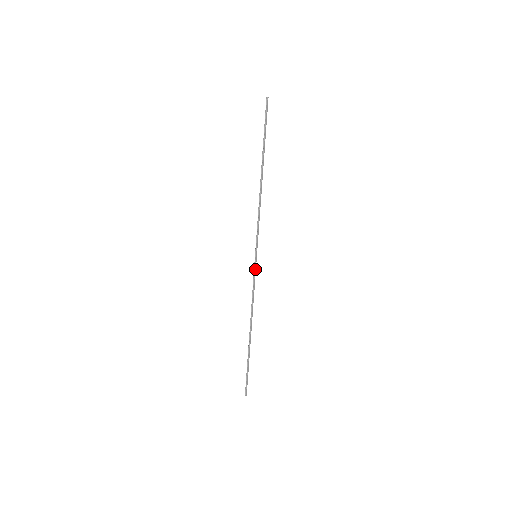
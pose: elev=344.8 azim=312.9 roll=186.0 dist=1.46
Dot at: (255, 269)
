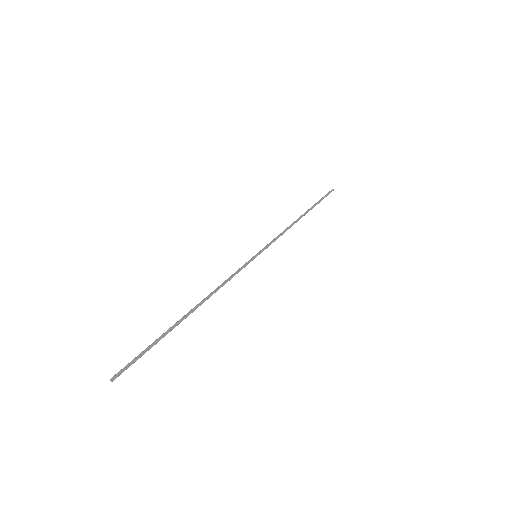
Dot at: (247, 263)
